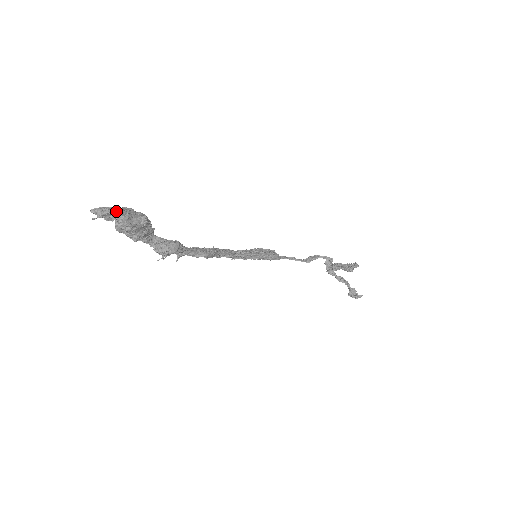
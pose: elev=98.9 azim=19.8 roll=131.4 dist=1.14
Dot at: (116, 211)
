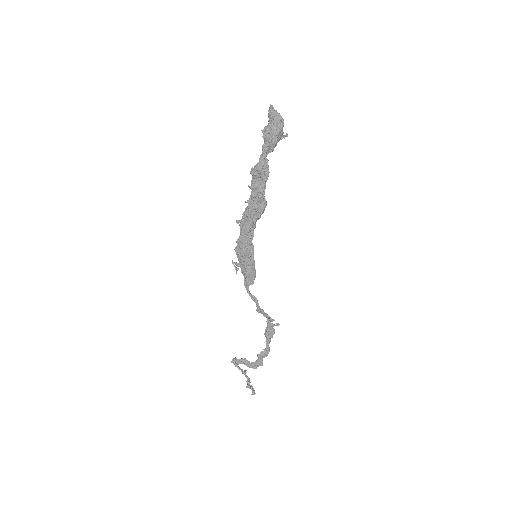
Dot at: occluded
